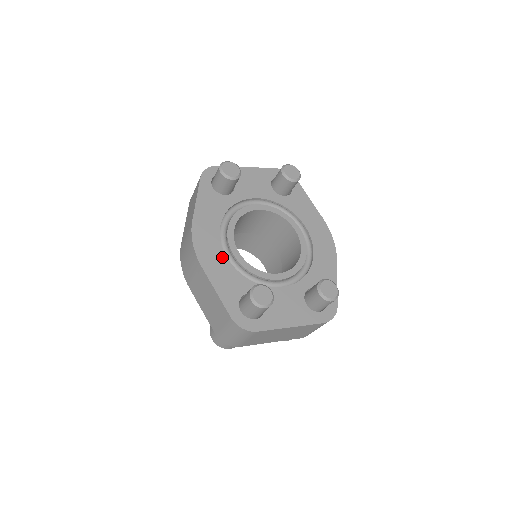
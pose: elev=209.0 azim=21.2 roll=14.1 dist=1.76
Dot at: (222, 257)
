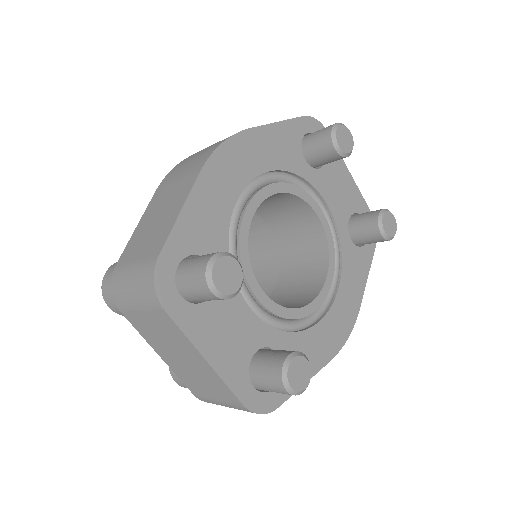
Dot at: (232, 195)
